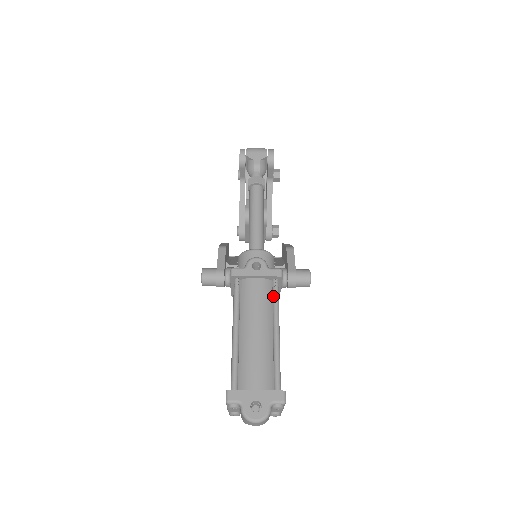
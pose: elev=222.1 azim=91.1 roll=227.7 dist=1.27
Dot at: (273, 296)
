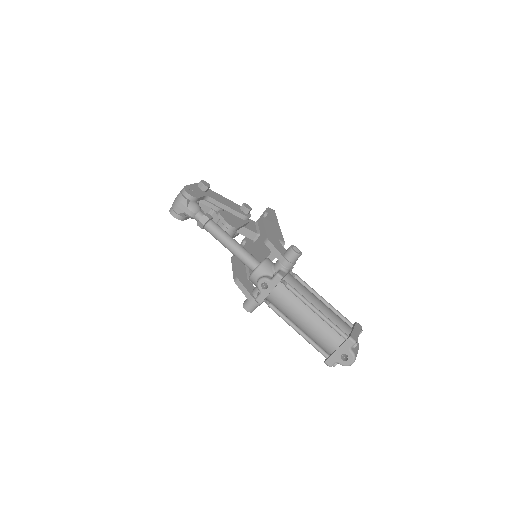
Dot at: (291, 292)
